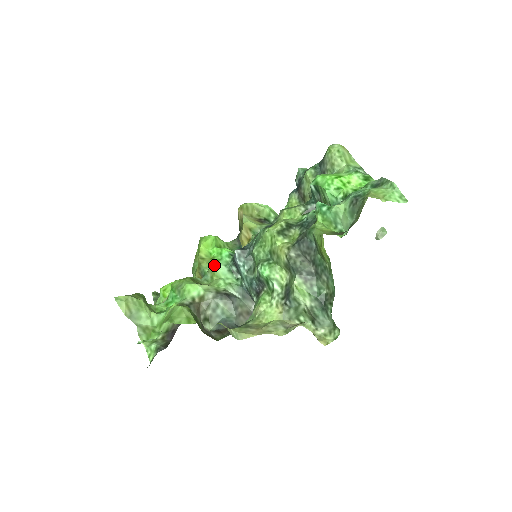
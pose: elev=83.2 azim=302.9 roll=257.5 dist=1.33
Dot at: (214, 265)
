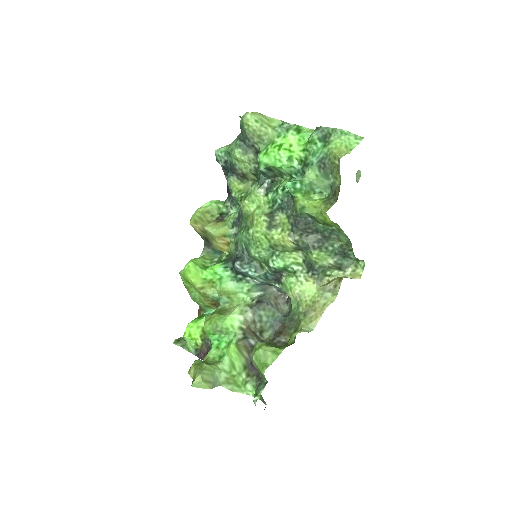
Dot at: (222, 287)
